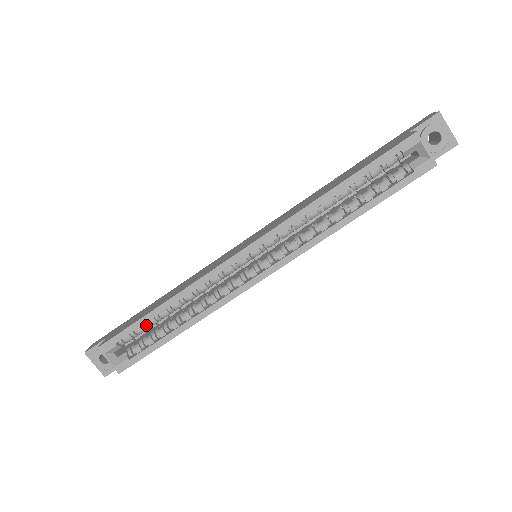
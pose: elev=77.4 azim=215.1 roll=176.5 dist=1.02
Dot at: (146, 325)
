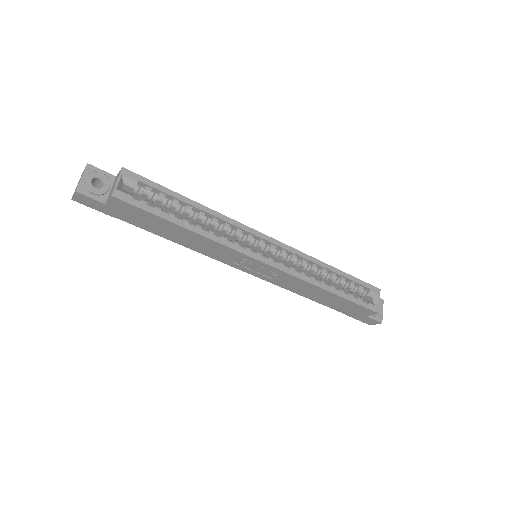
Dot at: (167, 199)
